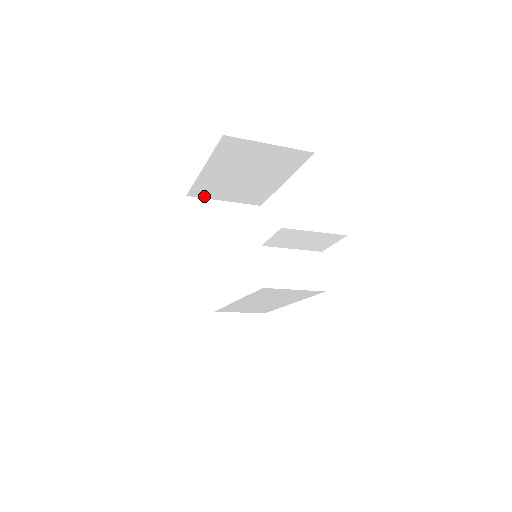
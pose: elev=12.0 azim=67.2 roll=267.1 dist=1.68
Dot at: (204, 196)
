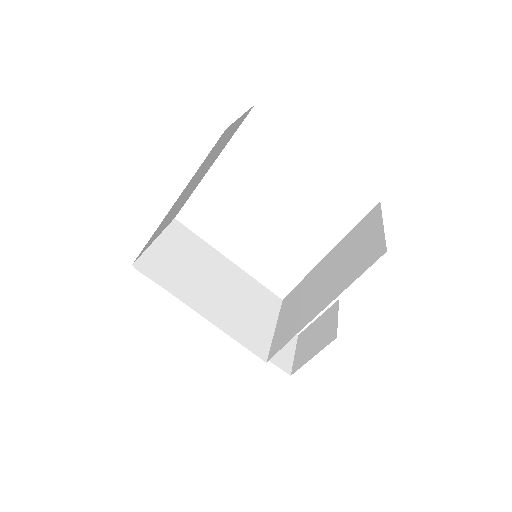
Dot at: occluded
